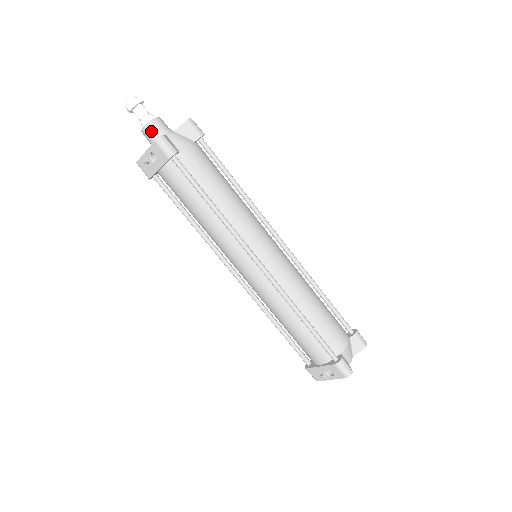
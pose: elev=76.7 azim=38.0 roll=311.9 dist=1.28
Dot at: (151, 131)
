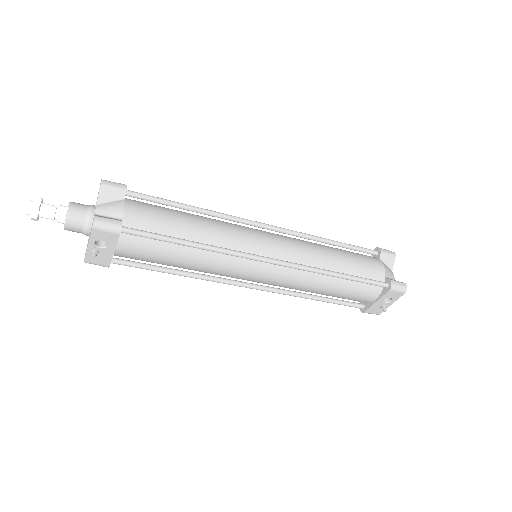
Dot at: (76, 222)
